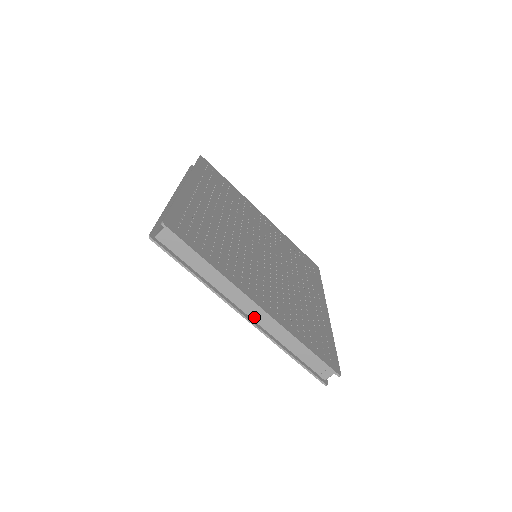
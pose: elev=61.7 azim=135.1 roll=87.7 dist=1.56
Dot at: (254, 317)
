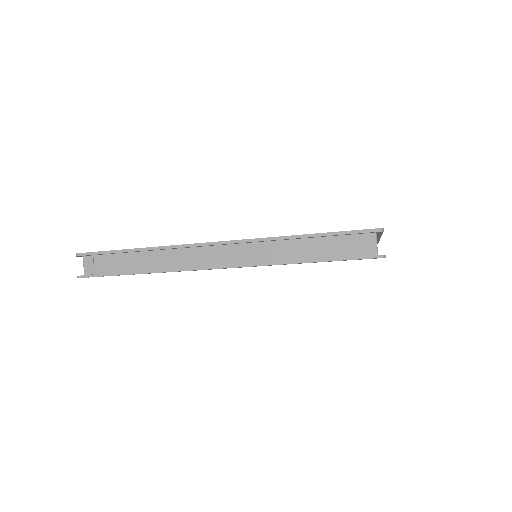
Dot at: (227, 261)
